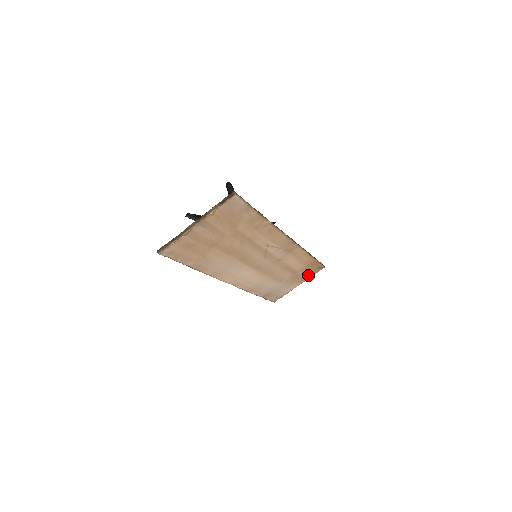
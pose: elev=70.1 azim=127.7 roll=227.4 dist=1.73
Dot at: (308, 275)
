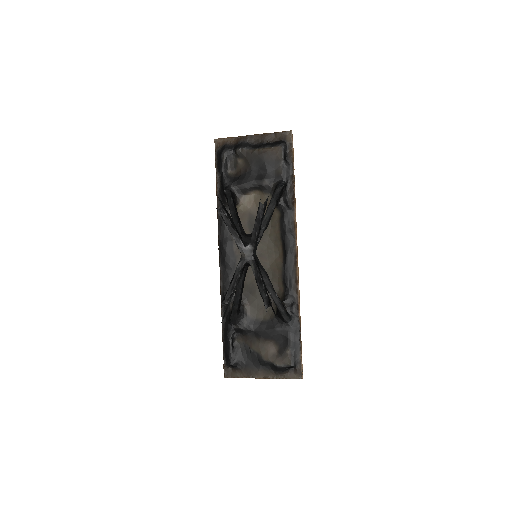
Dot at: (271, 143)
